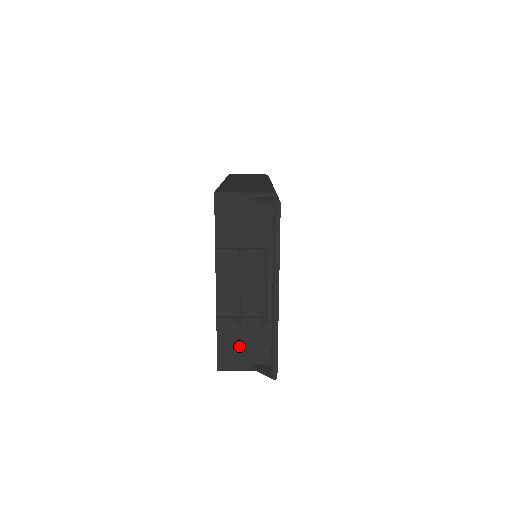
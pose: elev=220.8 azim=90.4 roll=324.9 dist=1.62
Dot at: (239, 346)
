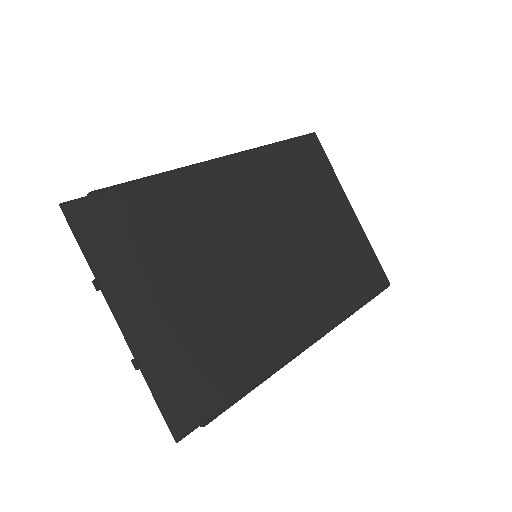
Dot at: occluded
